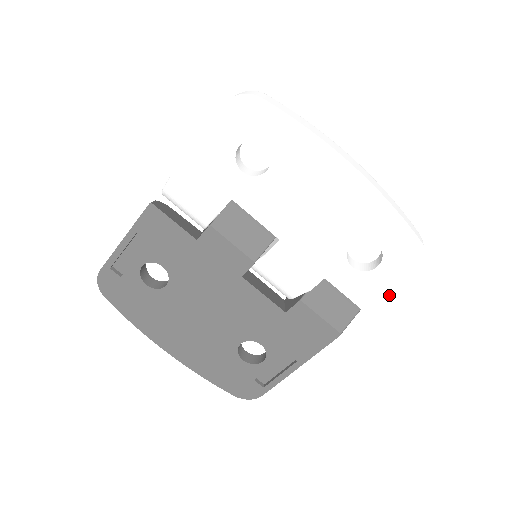
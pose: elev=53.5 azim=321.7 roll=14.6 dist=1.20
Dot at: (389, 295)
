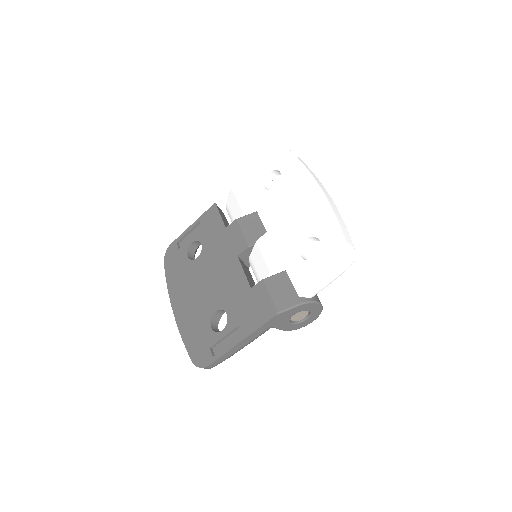
Dot at: (317, 282)
